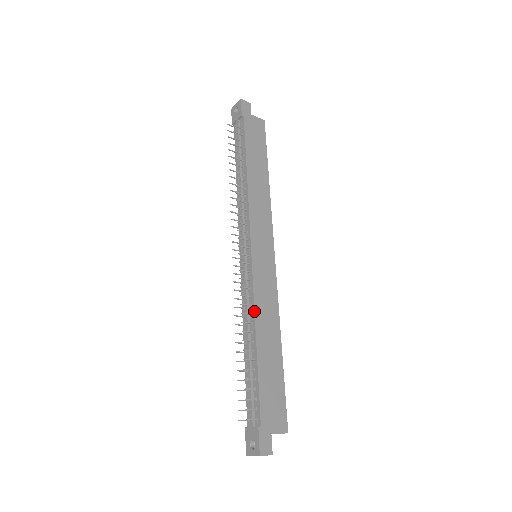
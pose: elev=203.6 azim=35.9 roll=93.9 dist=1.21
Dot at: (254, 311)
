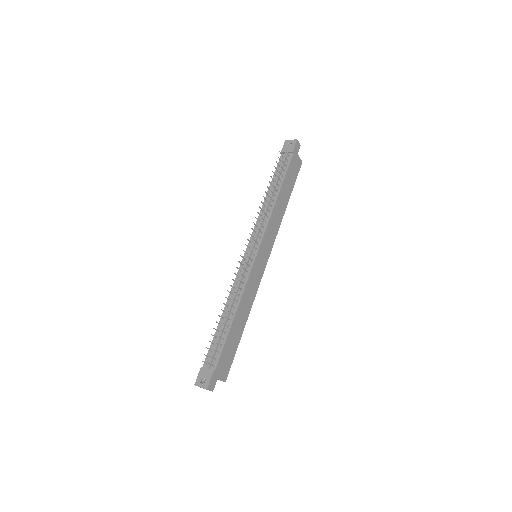
Dot at: (242, 294)
